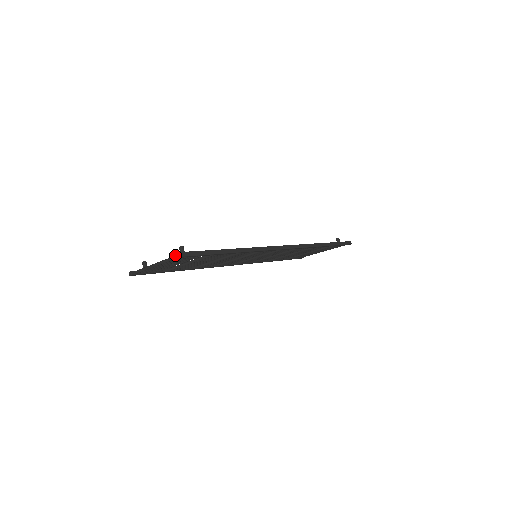
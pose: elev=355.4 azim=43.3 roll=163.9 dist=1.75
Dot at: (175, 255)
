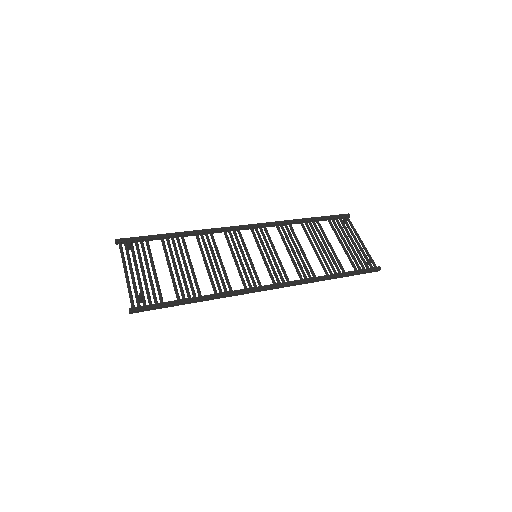
Dot at: (131, 301)
